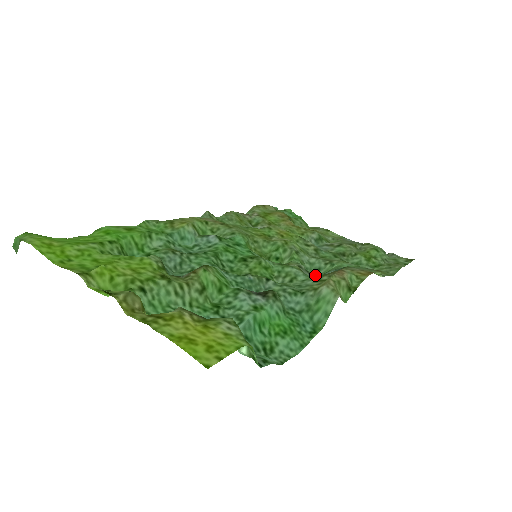
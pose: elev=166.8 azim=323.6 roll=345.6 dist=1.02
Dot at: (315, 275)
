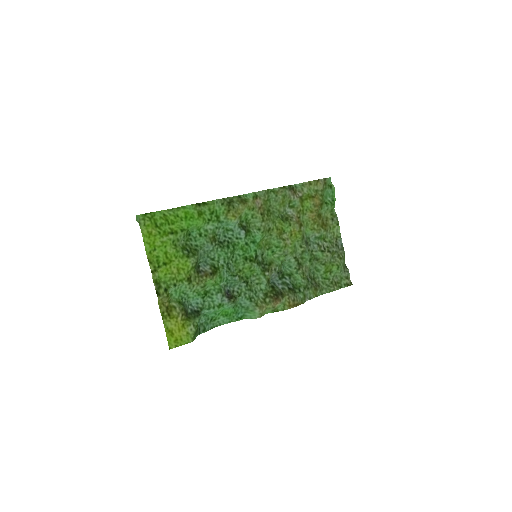
Dot at: (287, 267)
